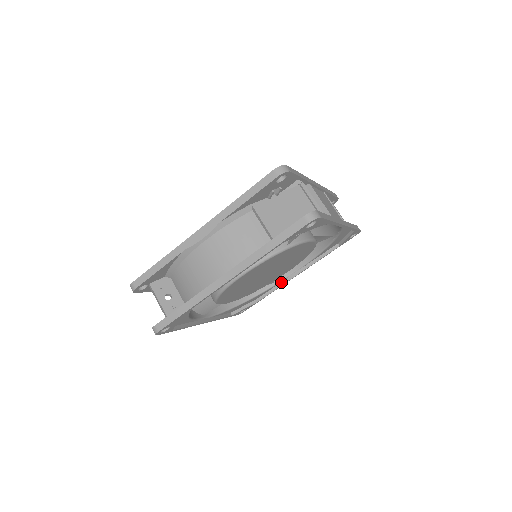
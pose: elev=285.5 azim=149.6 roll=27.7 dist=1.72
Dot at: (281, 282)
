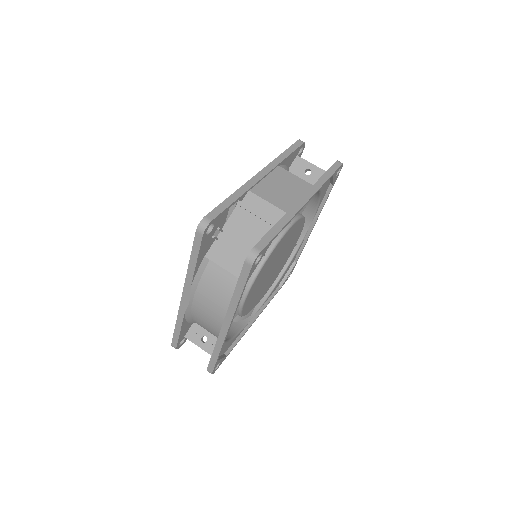
Dot at: (304, 238)
